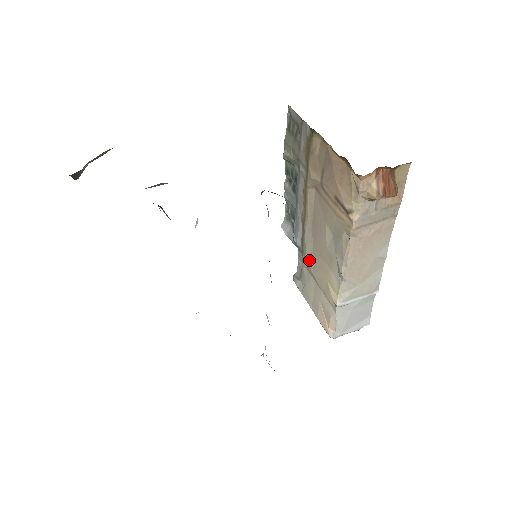
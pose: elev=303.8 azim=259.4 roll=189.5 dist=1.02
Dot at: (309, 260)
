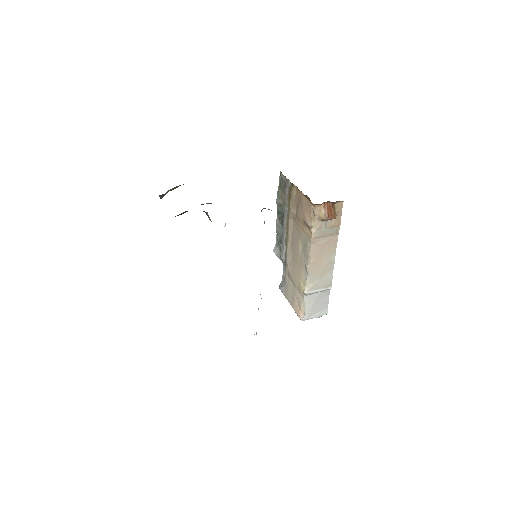
Dot at: (289, 268)
